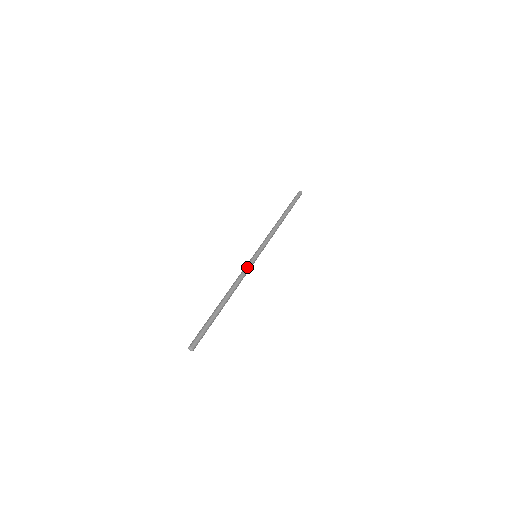
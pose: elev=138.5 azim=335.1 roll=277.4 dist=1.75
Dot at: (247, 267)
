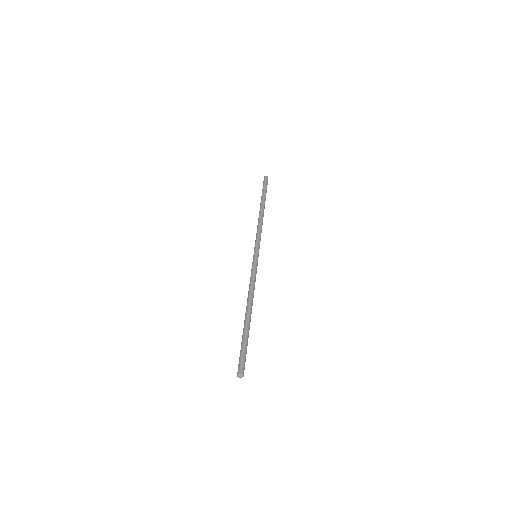
Dot at: (253, 270)
